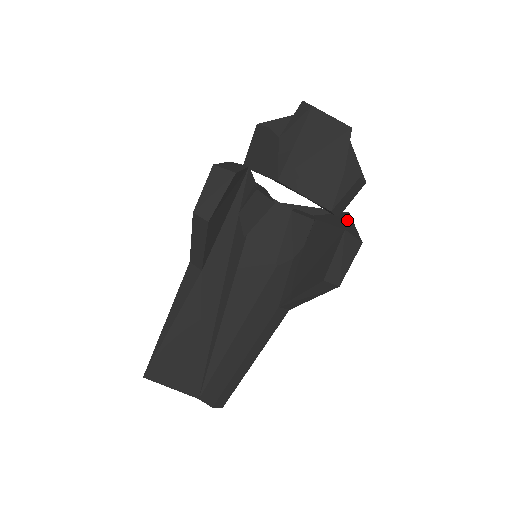
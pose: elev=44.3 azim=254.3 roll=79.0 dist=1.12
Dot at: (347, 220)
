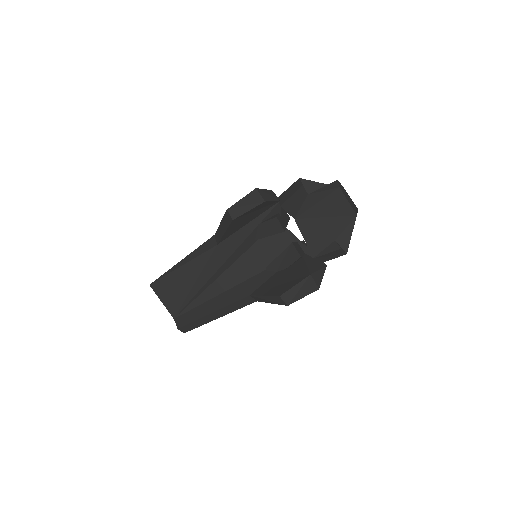
Dot at: (319, 269)
